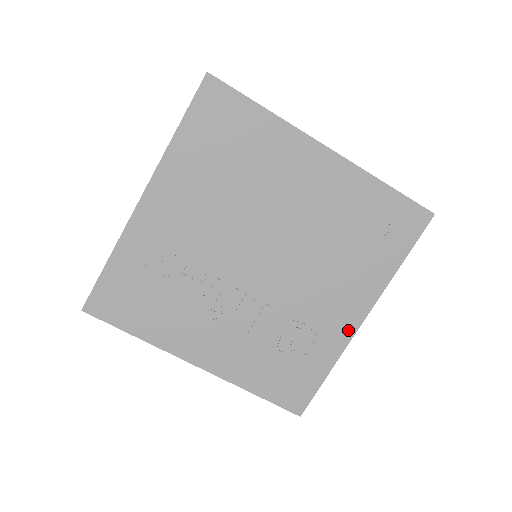
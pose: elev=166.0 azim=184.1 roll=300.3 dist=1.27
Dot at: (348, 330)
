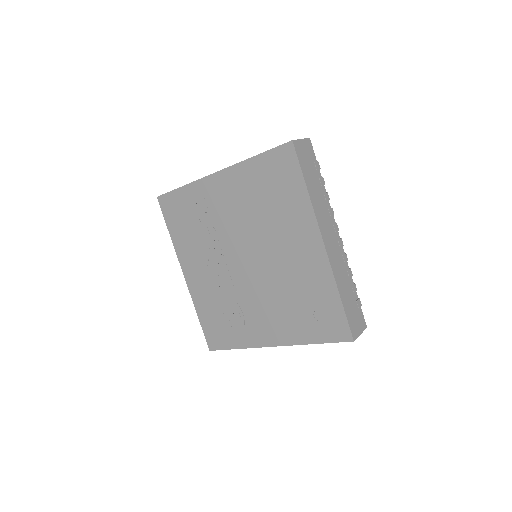
Dot at: (261, 341)
